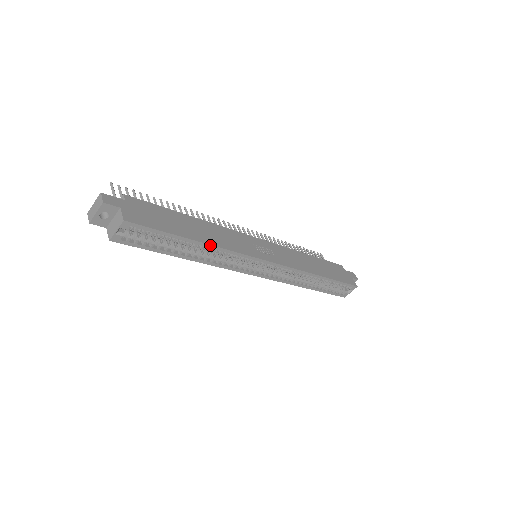
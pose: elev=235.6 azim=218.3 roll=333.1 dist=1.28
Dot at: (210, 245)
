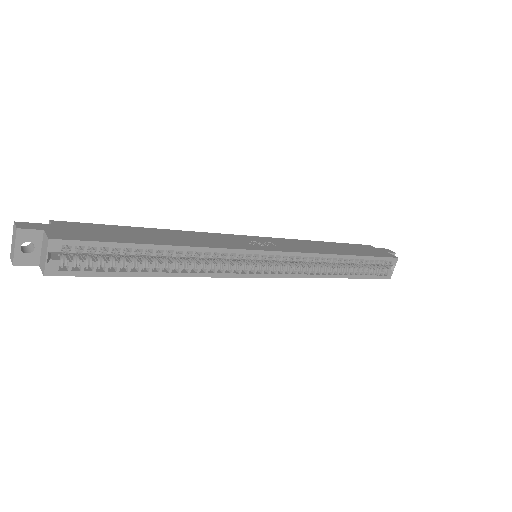
Dot at: (184, 247)
